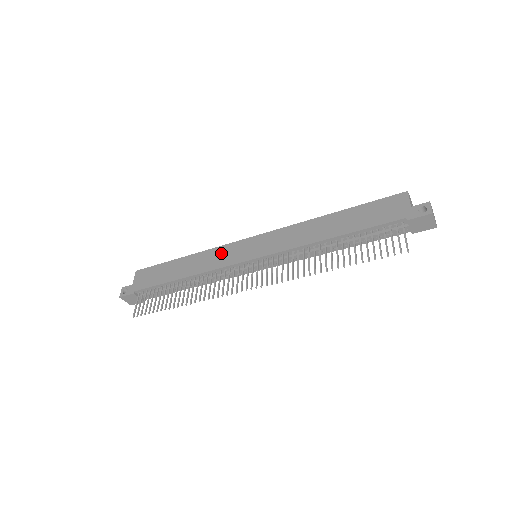
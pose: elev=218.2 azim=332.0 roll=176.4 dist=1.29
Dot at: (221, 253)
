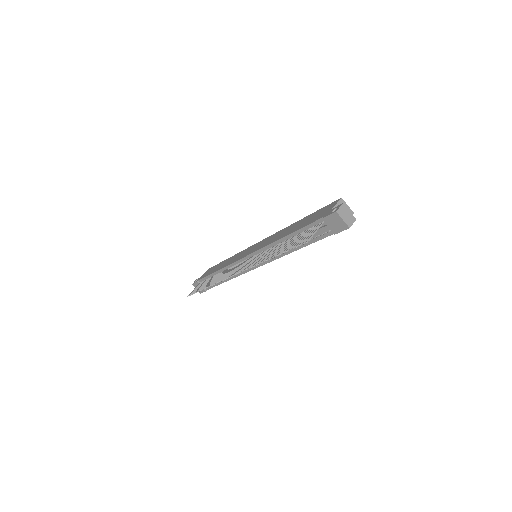
Dot at: (241, 254)
